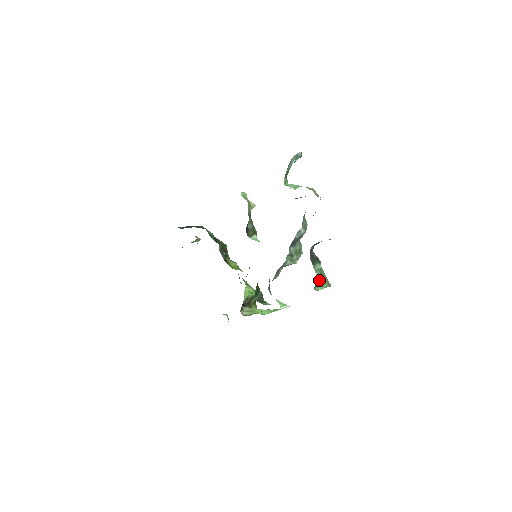
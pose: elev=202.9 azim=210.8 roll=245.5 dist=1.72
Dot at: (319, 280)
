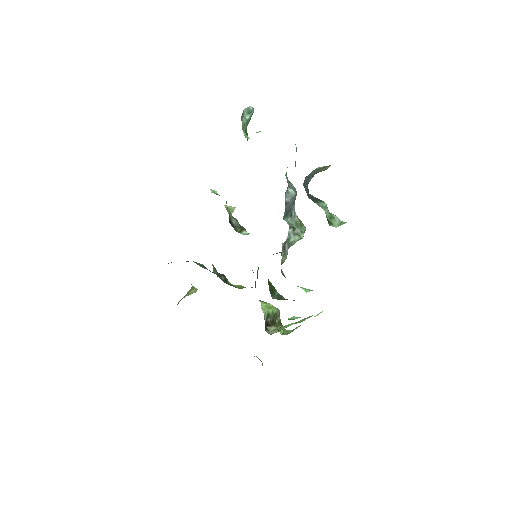
Dot at: (331, 218)
